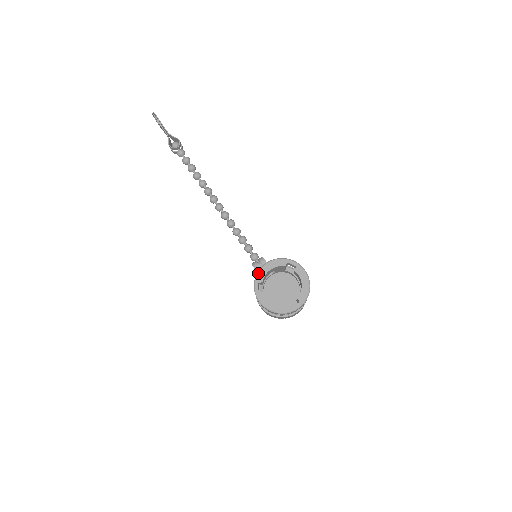
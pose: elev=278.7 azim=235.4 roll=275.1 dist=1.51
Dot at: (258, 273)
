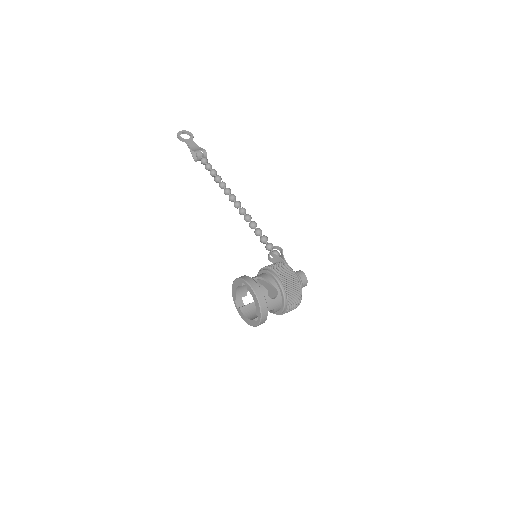
Dot at: (232, 292)
